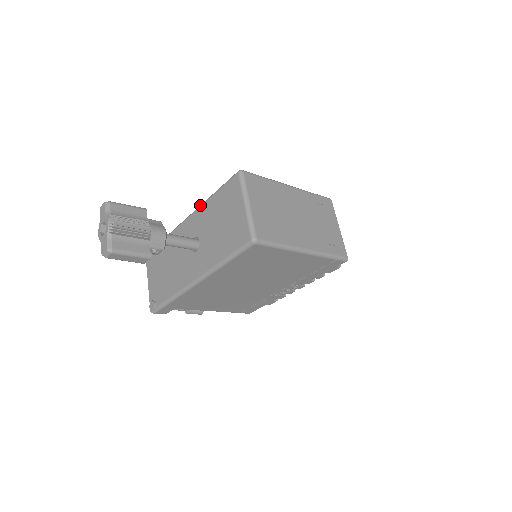
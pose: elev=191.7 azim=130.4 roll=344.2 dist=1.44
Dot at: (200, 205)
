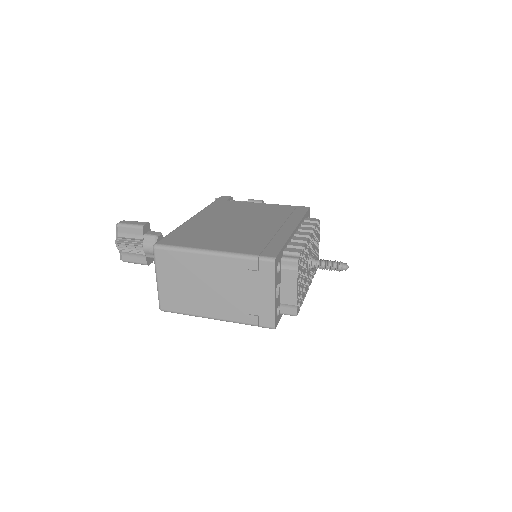
Dot at: (182, 224)
